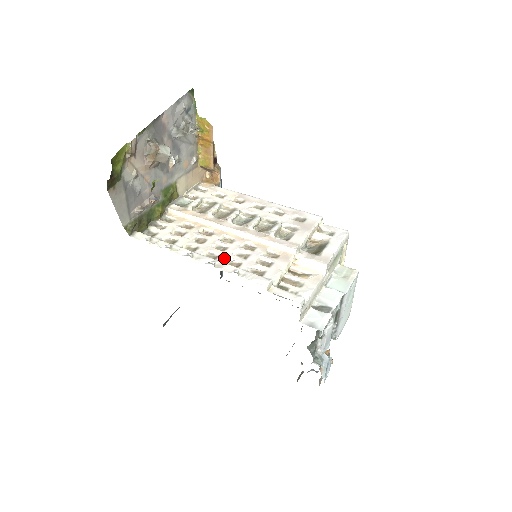
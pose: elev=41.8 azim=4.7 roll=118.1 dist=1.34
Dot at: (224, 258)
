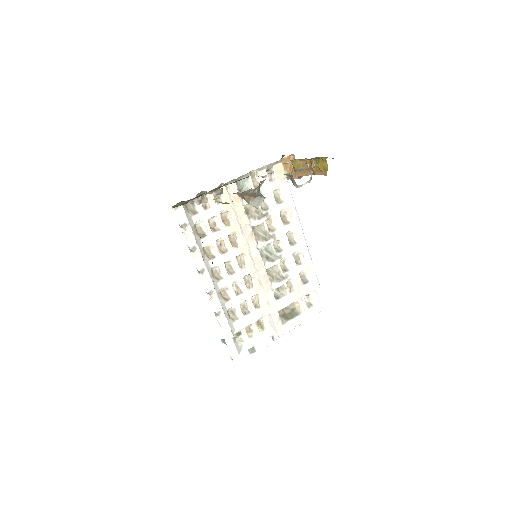
Dot at: (223, 285)
